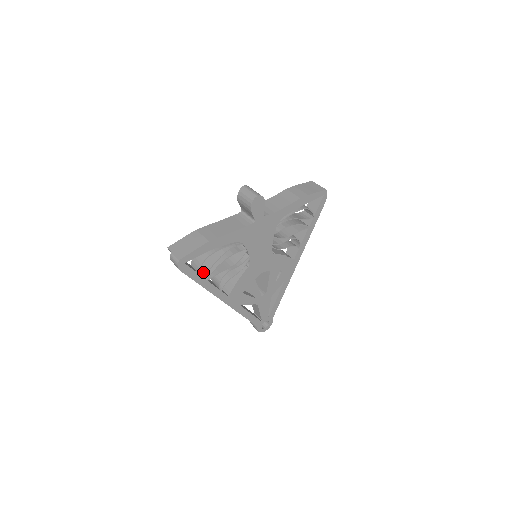
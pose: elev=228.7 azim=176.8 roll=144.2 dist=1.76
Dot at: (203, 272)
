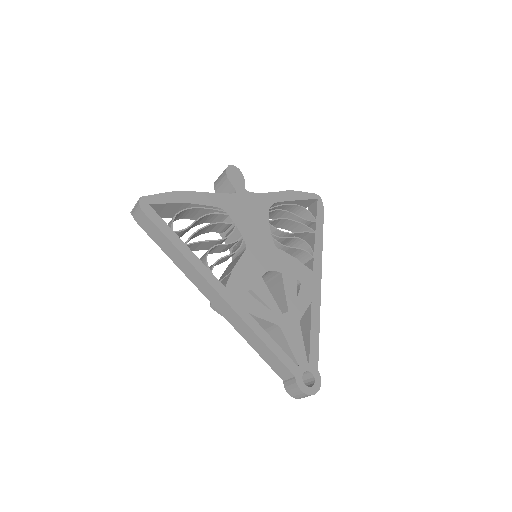
Dot at: (178, 231)
